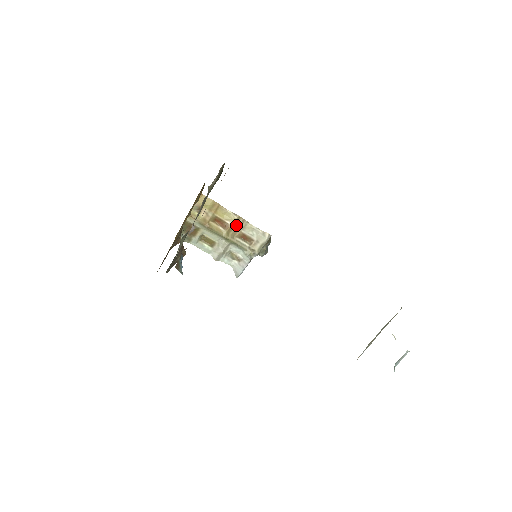
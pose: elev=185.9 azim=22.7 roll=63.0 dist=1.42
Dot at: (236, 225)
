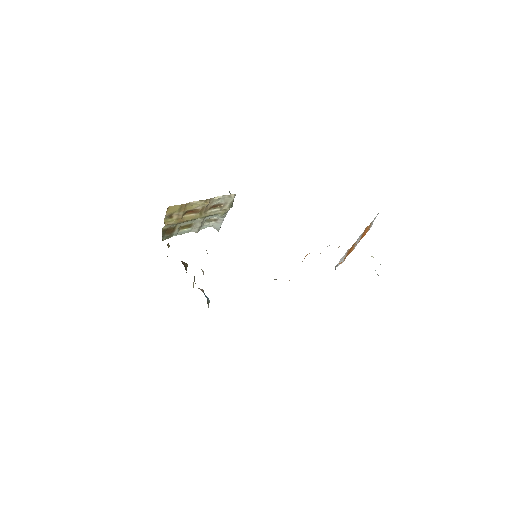
Dot at: (205, 206)
